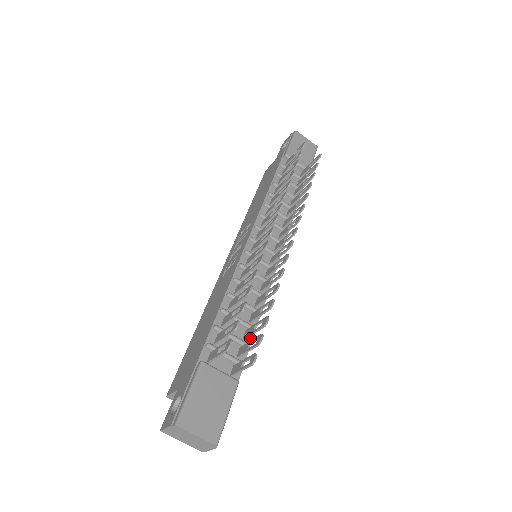
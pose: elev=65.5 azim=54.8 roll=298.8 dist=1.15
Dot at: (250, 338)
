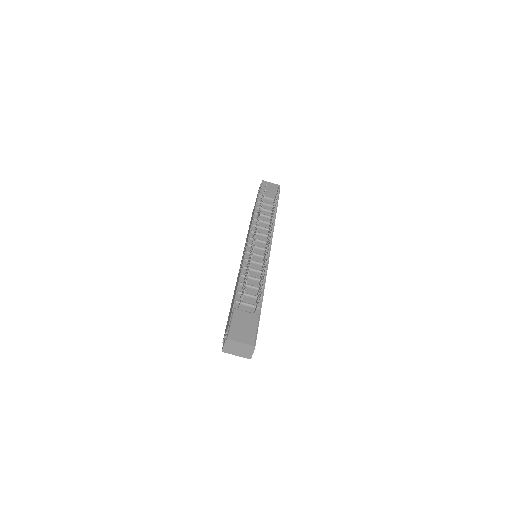
Dot at: (262, 295)
